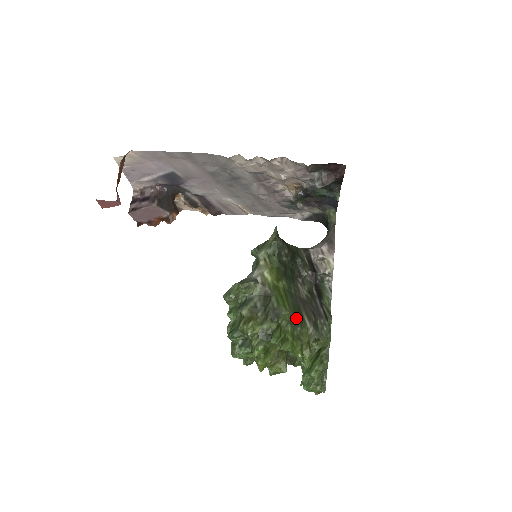
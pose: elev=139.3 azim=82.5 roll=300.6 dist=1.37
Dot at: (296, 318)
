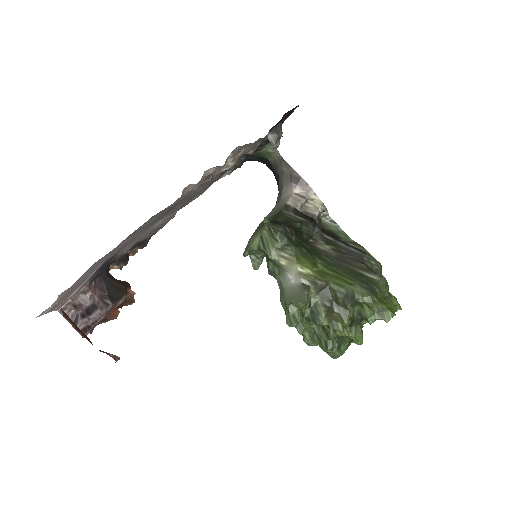
Dot at: (366, 284)
